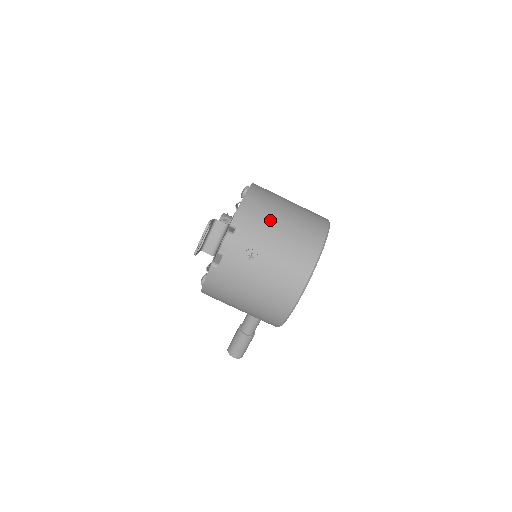
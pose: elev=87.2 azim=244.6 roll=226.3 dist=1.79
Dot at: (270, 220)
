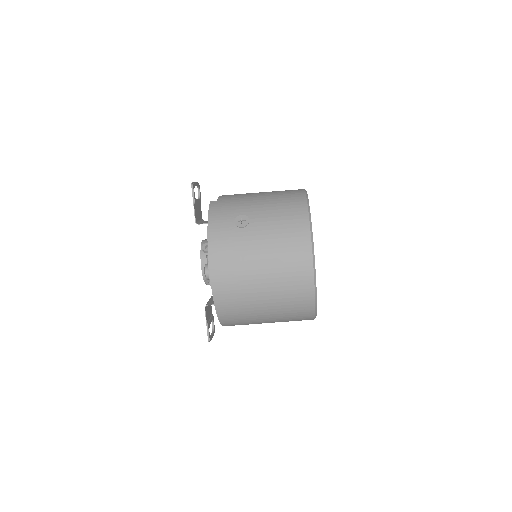
Dot at: (254, 320)
